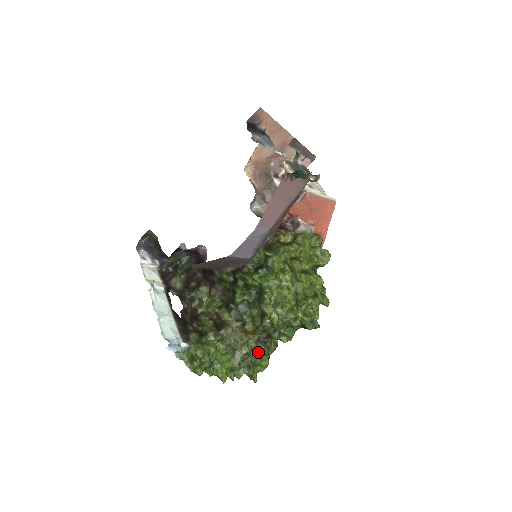
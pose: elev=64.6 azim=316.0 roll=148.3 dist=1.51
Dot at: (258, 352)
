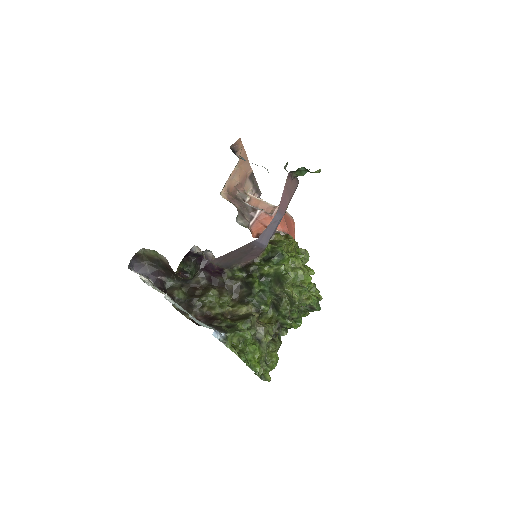
Dot at: occluded
